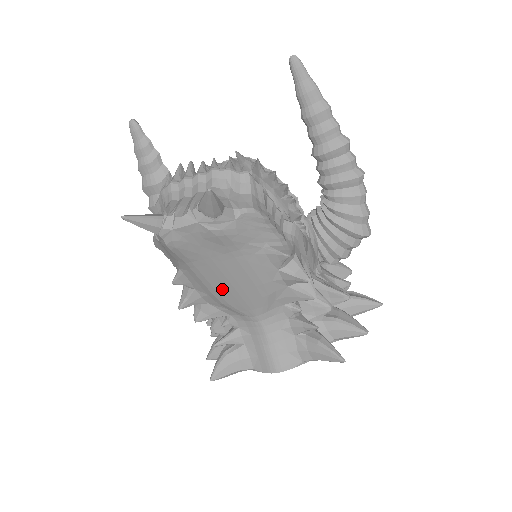
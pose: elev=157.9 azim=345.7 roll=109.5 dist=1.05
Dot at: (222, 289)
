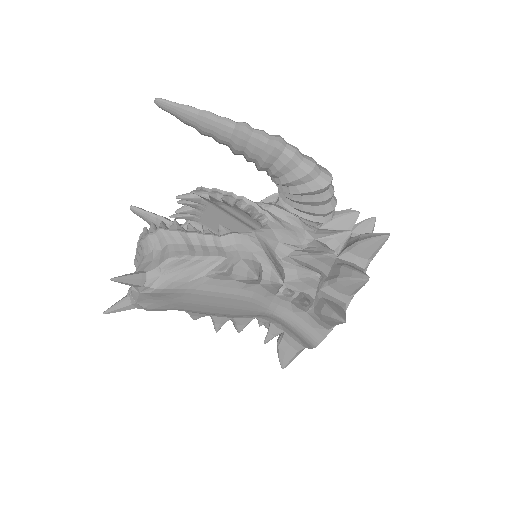
Dot at: (218, 311)
